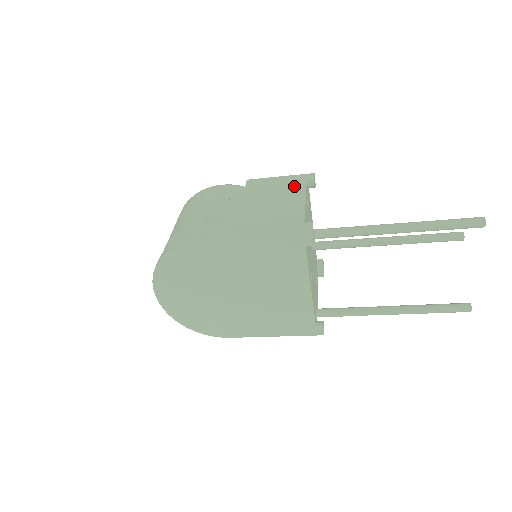
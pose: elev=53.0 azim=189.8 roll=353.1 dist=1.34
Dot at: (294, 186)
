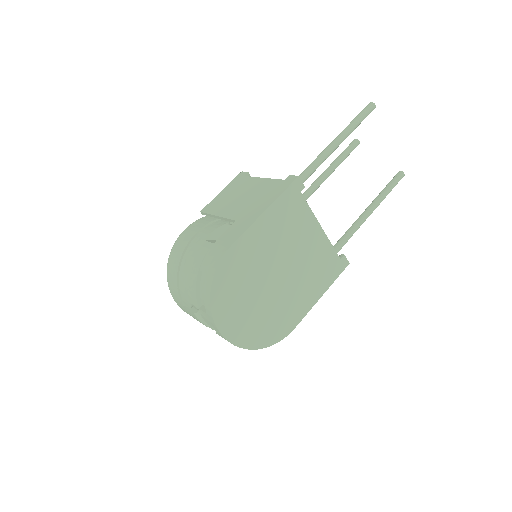
Dot at: (241, 183)
